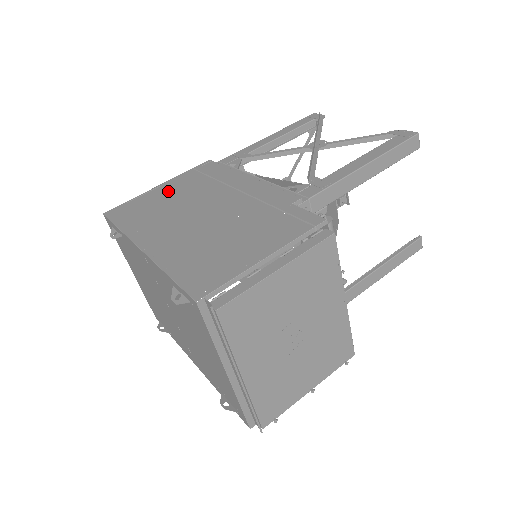
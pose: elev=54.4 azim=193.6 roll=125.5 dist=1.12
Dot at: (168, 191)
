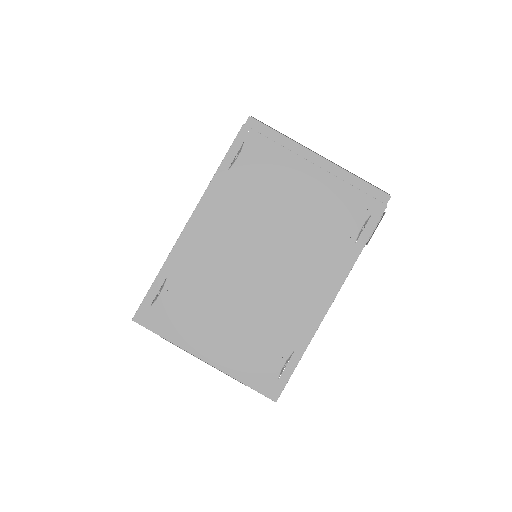
Dot at: occluded
